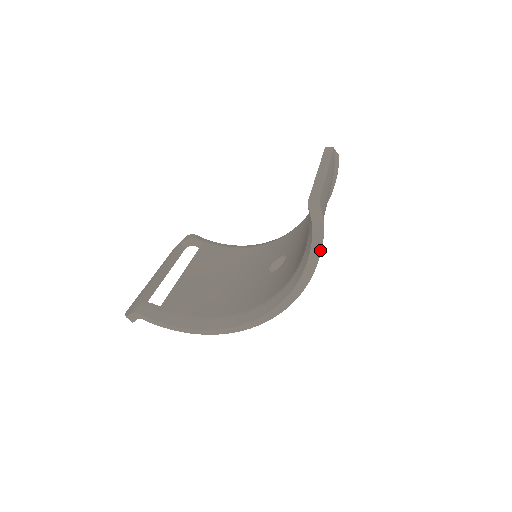
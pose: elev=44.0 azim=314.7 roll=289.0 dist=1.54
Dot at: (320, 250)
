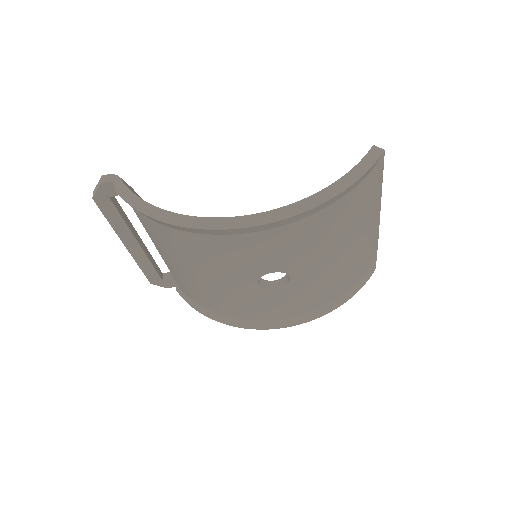
Dot at: (367, 170)
